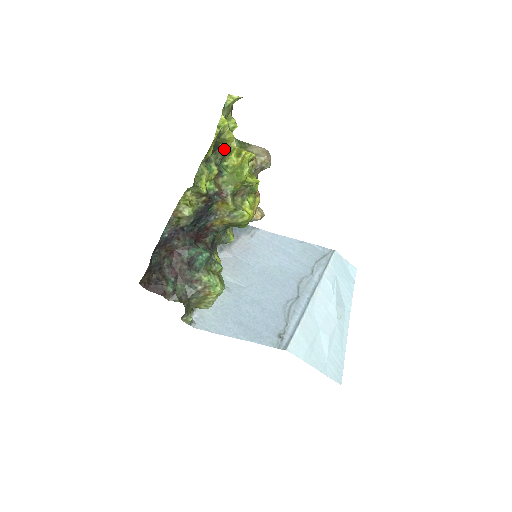
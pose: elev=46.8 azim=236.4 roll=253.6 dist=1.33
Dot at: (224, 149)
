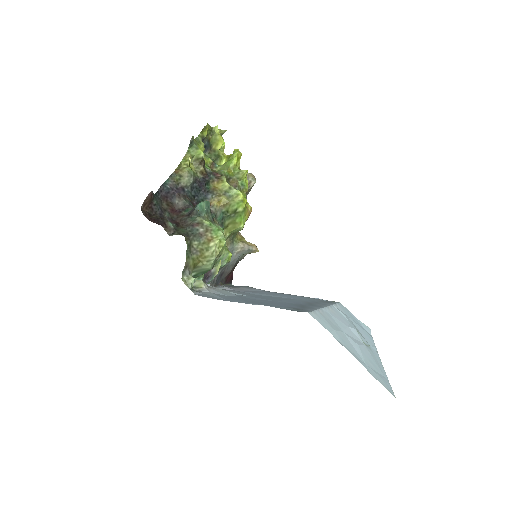
Dot at: (216, 152)
